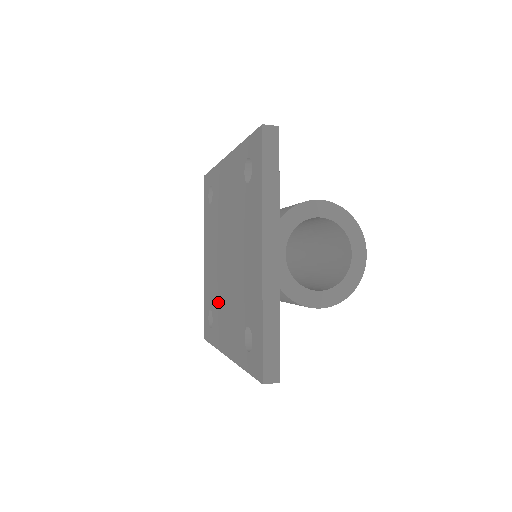
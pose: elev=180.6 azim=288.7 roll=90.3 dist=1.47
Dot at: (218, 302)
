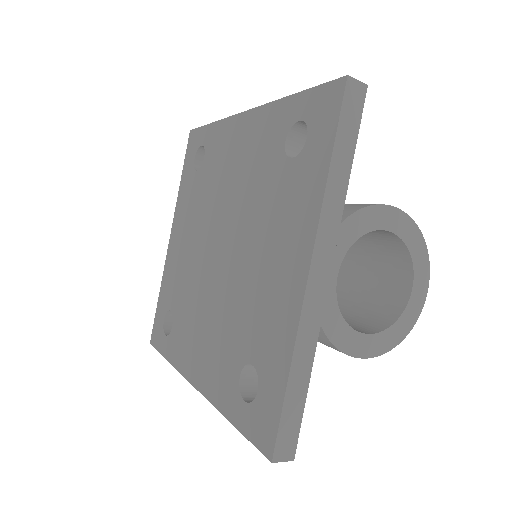
Dot at: (189, 306)
